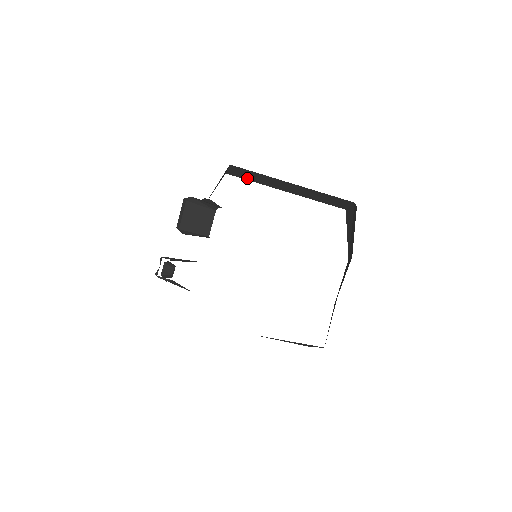
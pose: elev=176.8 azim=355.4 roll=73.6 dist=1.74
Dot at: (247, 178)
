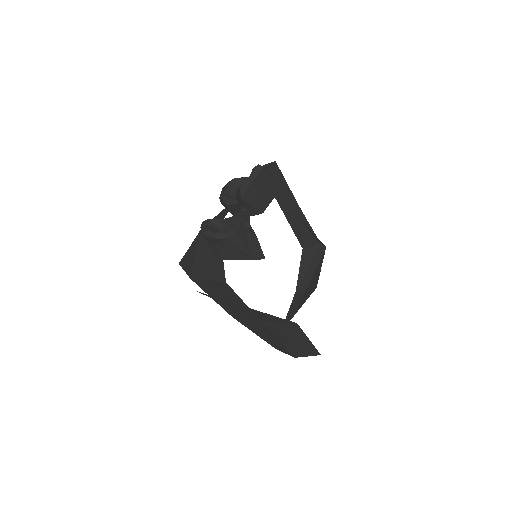
Dot at: occluded
